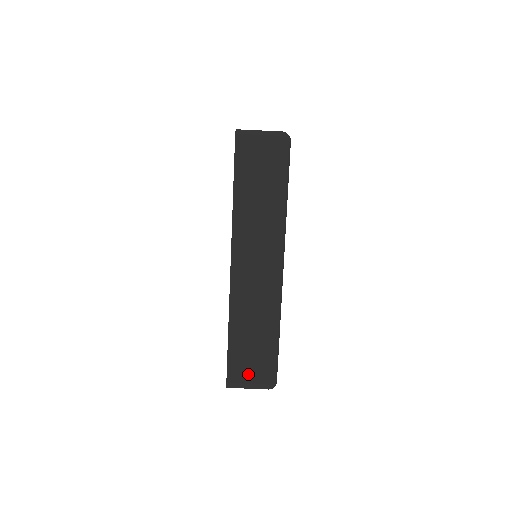
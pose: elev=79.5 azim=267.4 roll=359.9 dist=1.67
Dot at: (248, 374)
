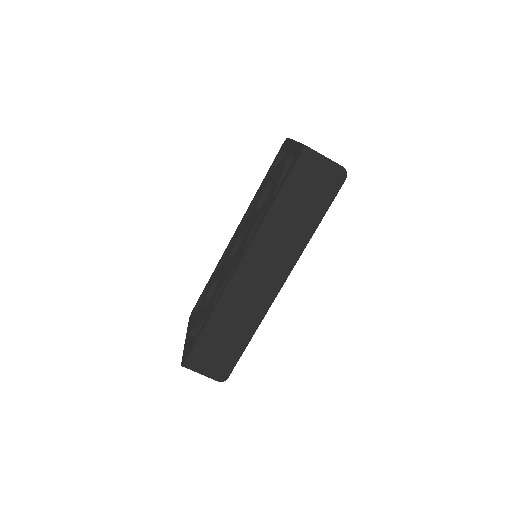
Dot at: (207, 363)
